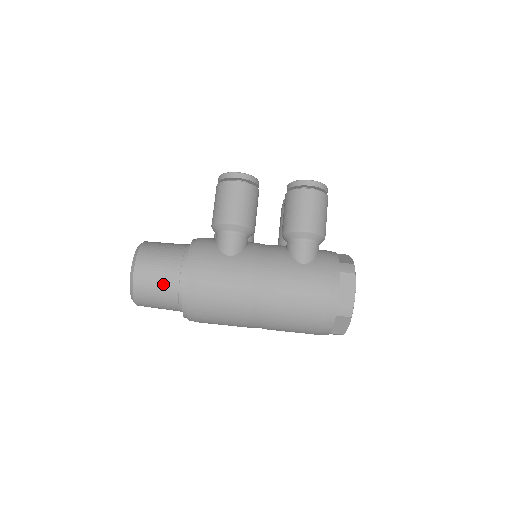
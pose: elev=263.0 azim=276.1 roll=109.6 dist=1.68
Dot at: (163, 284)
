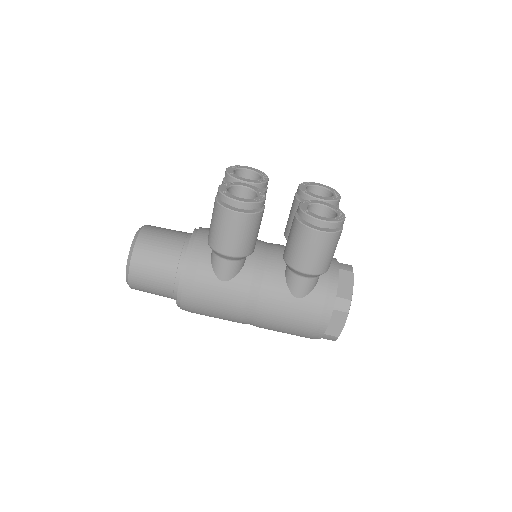
Dot at: (158, 290)
